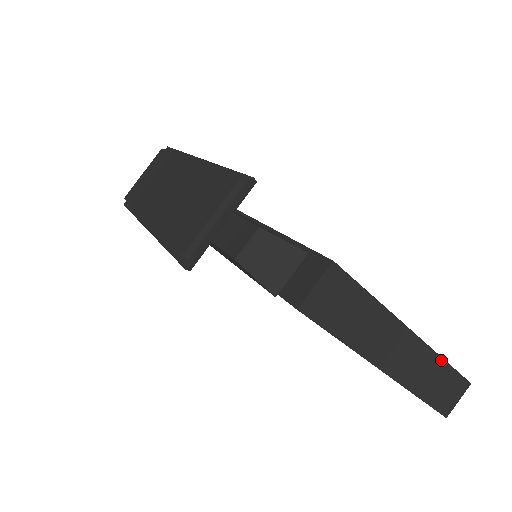
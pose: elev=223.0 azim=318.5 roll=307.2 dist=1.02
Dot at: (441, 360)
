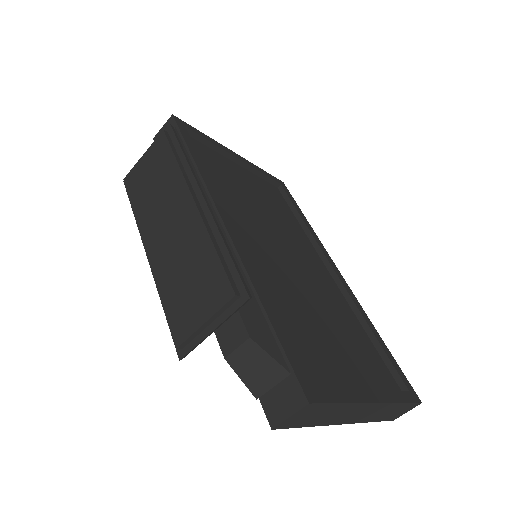
Dot at: (398, 404)
